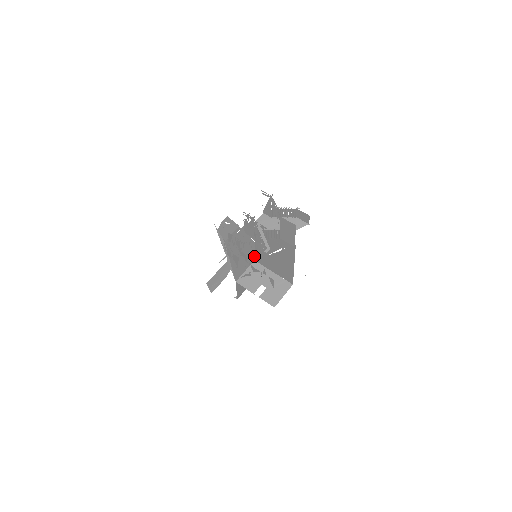
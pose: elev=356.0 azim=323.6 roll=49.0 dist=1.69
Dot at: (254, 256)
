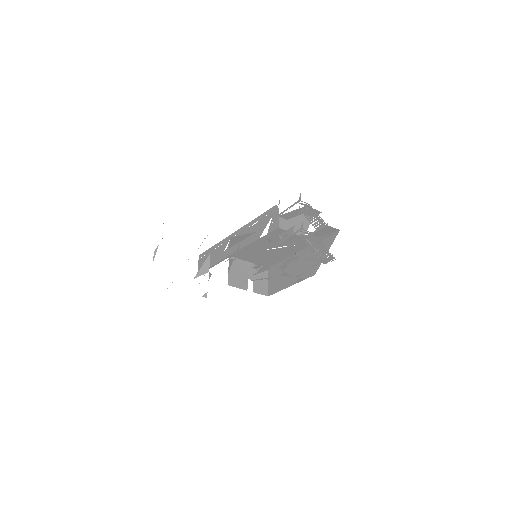
Dot at: occluded
